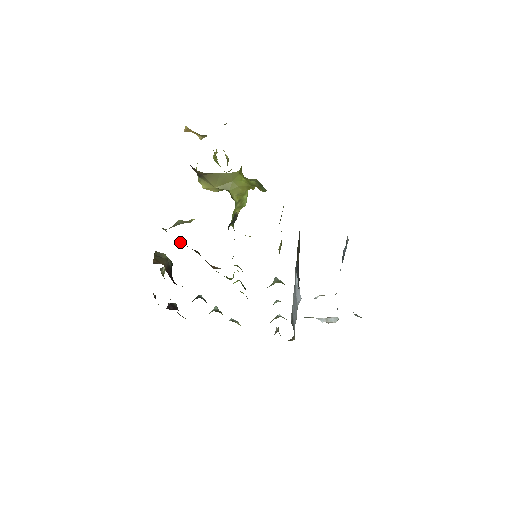
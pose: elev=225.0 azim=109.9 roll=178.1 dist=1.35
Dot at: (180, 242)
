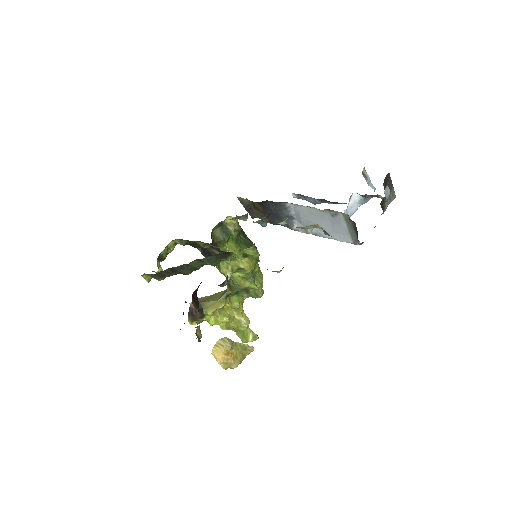
Dot at: occluded
